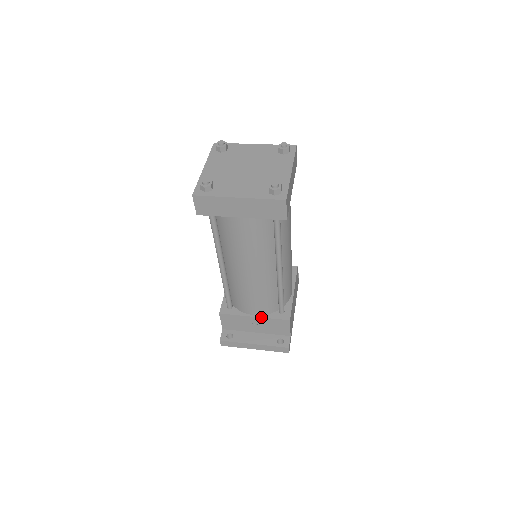
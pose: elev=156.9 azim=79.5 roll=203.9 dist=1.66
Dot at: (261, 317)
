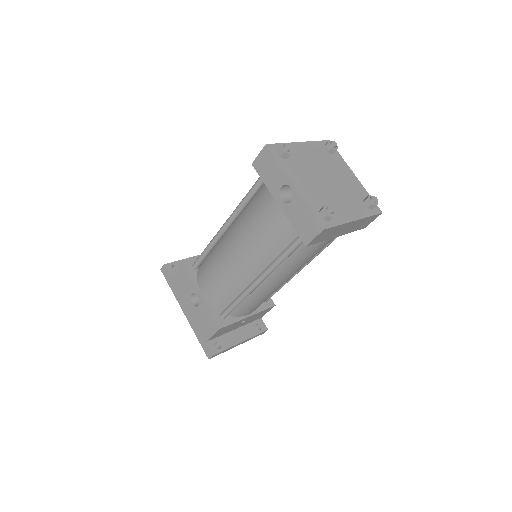
Dot at: (254, 314)
